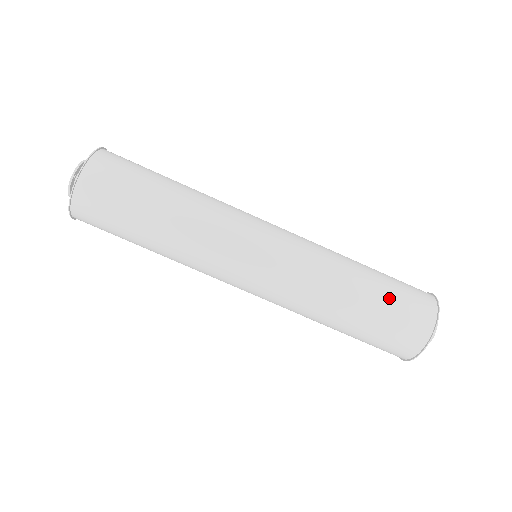
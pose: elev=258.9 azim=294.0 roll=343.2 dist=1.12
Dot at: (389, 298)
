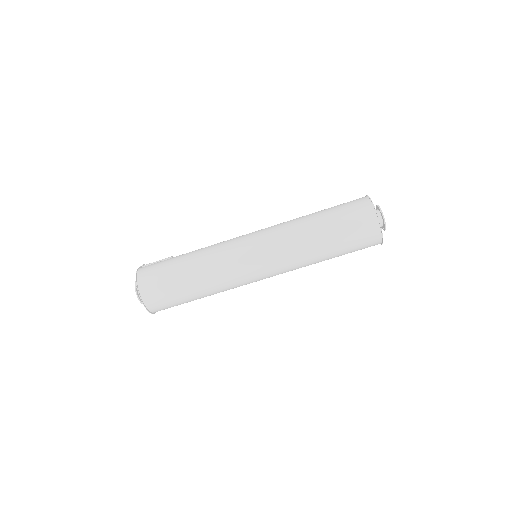
Dot at: (343, 234)
